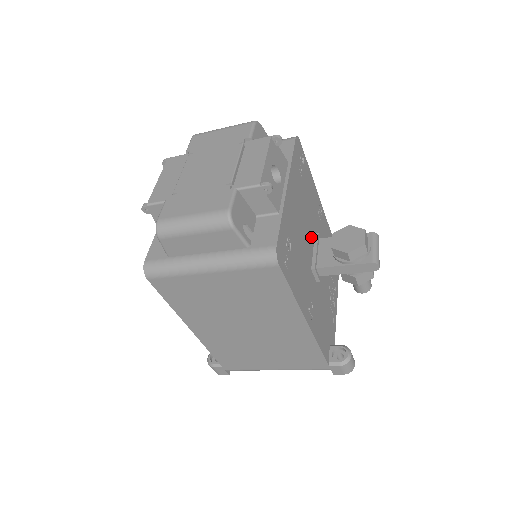
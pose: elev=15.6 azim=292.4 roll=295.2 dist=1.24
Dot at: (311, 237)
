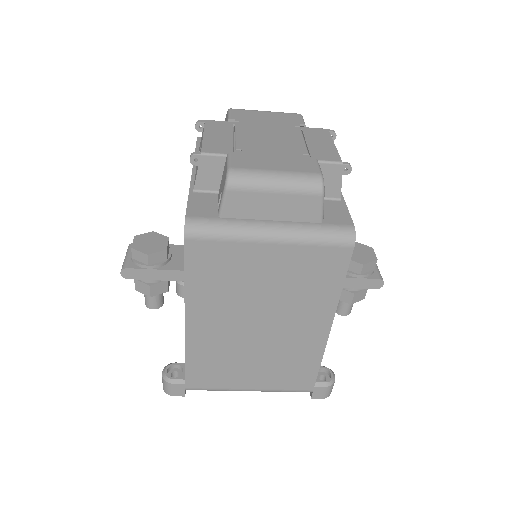
Dot at: occluded
